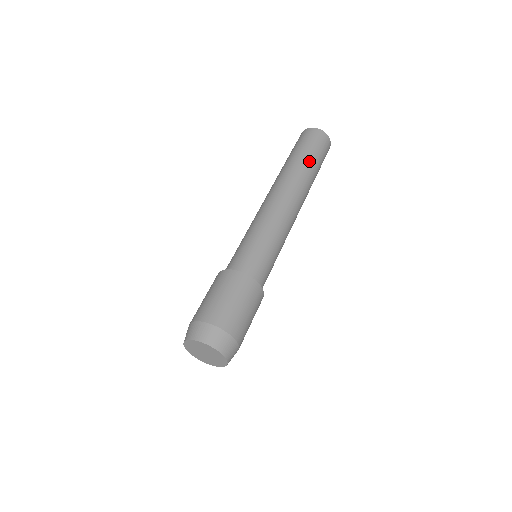
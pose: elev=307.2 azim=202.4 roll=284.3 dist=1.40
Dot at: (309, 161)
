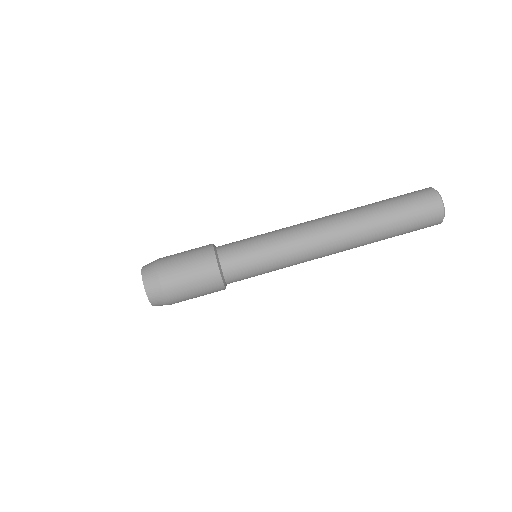
Dot at: (389, 224)
